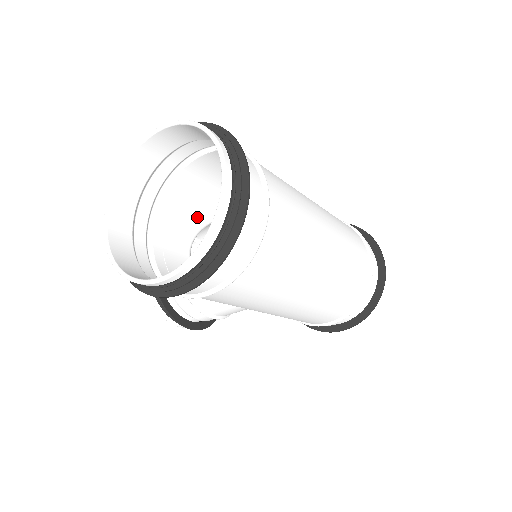
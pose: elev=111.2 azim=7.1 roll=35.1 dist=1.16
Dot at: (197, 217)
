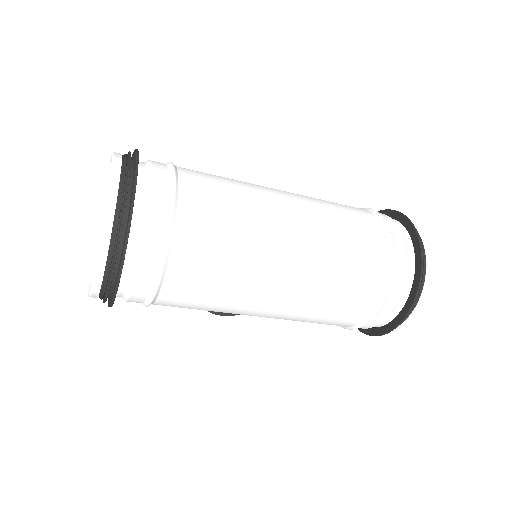
Dot at: occluded
